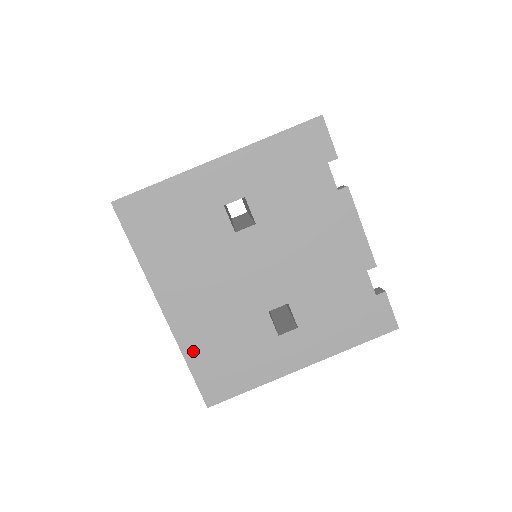
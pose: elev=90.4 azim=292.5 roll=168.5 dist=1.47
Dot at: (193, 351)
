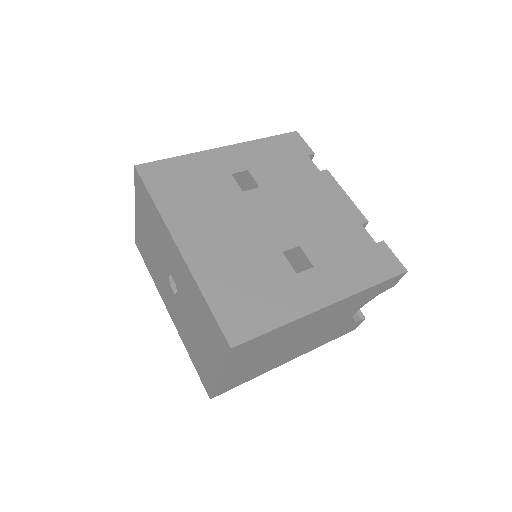
Dot at: (211, 285)
